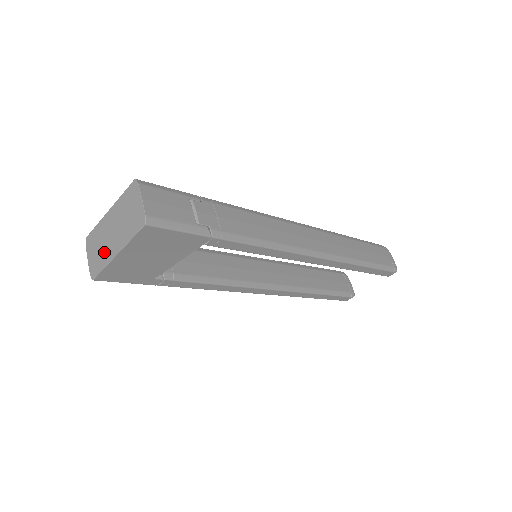
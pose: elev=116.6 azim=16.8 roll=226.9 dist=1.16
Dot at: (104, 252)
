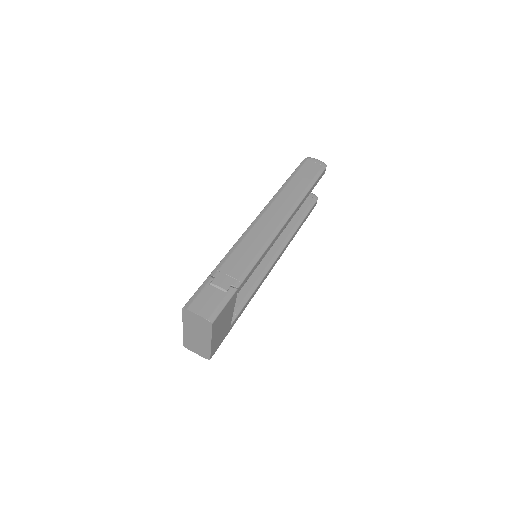
Dot at: (202, 346)
